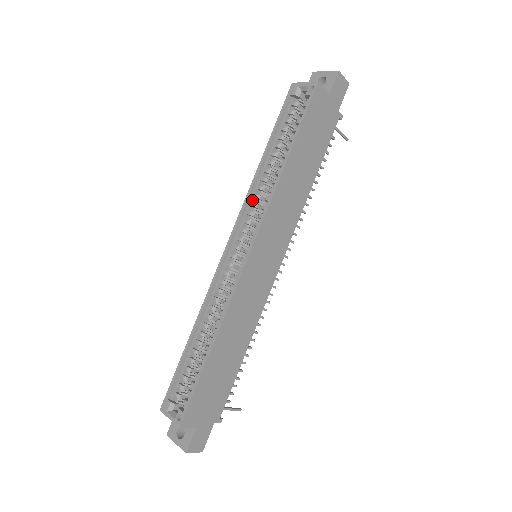
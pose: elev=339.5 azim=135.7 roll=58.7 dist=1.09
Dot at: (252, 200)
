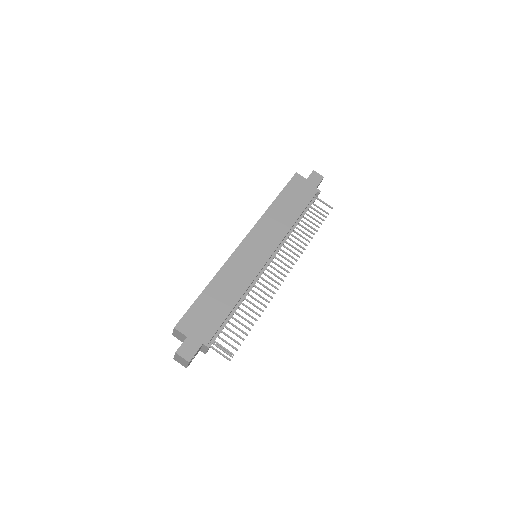
Dot at: occluded
